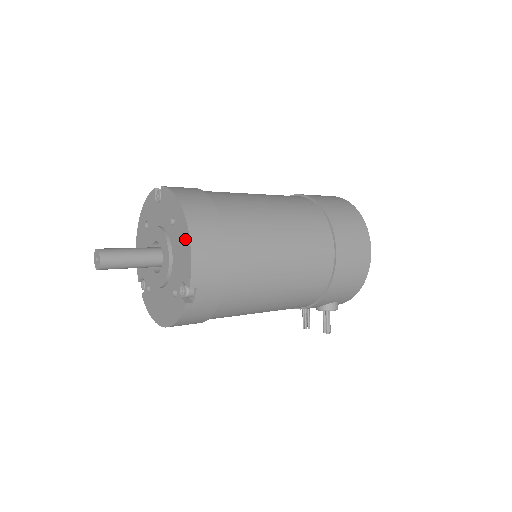
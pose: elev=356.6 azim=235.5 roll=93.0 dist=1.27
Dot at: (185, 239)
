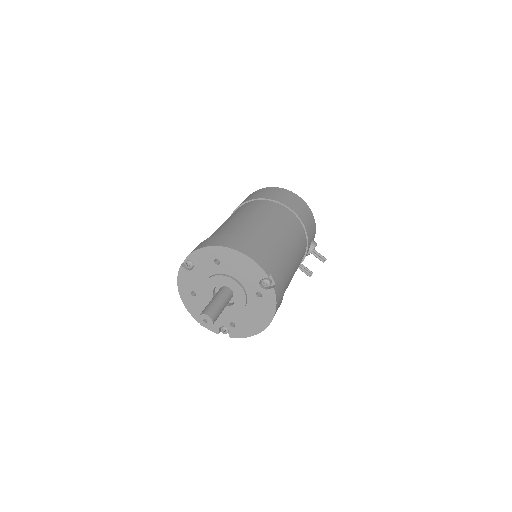
Dot at: (238, 258)
